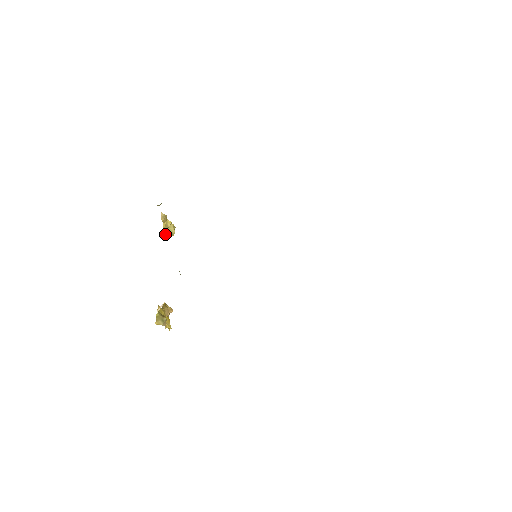
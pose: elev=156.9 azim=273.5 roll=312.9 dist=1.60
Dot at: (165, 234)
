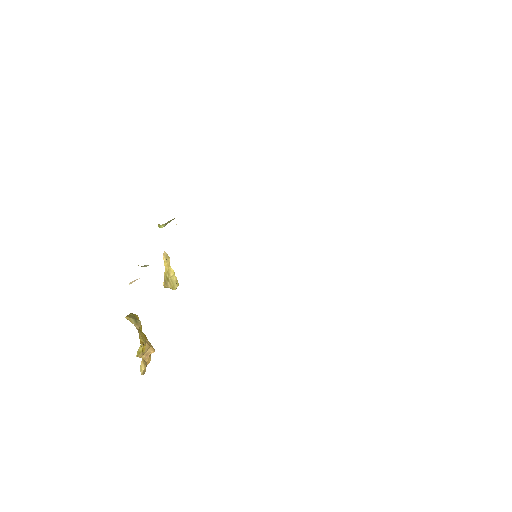
Dot at: (165, 282)
